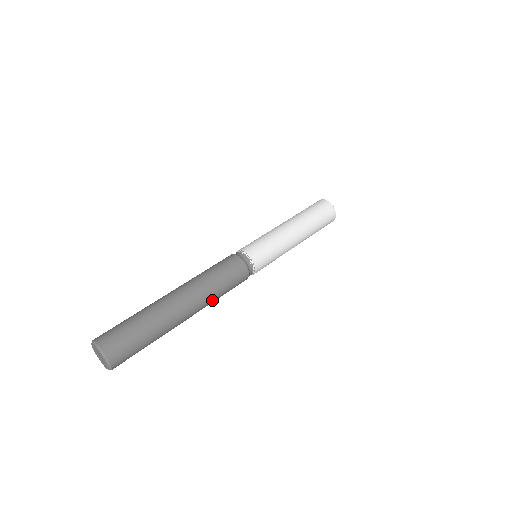
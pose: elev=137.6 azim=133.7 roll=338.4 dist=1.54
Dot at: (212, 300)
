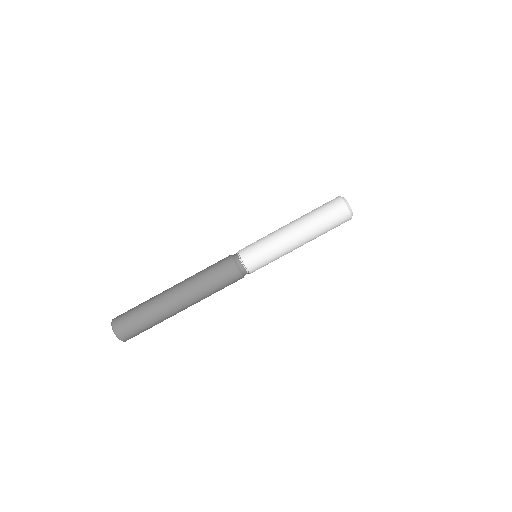
Dot at: (206, 296)
